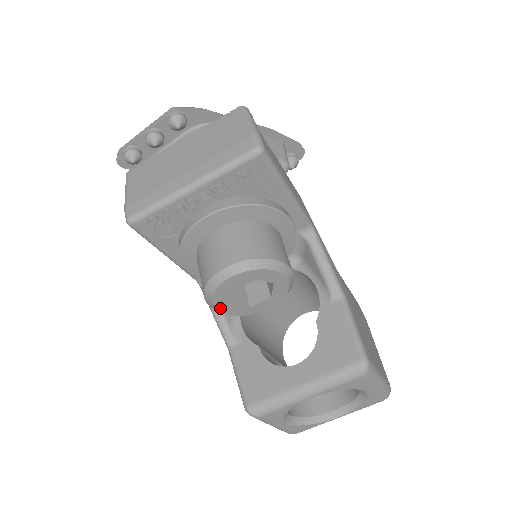
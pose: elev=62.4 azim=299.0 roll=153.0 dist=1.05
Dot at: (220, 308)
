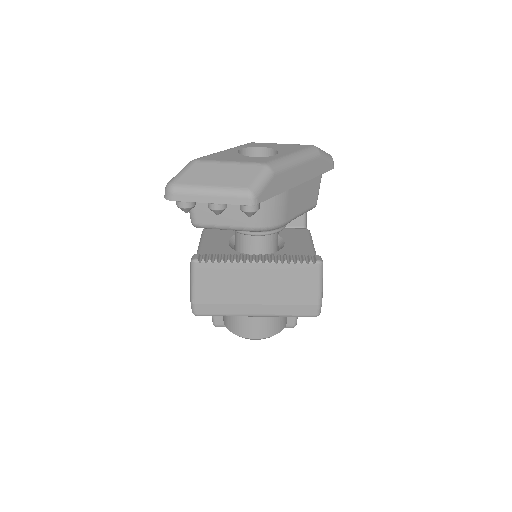
Dot at: occluded
